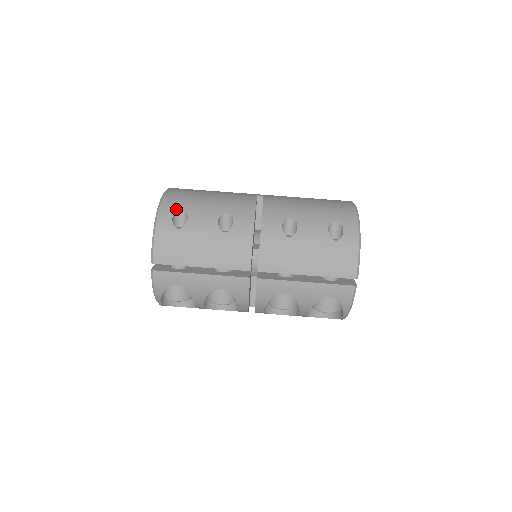
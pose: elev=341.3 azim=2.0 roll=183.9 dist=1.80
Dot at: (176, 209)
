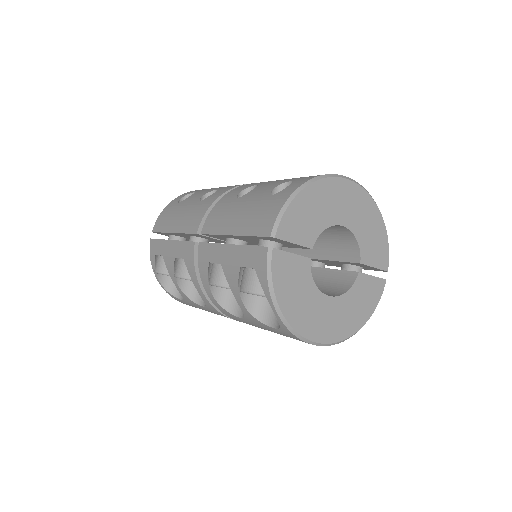
Dot at: (192, 192)
